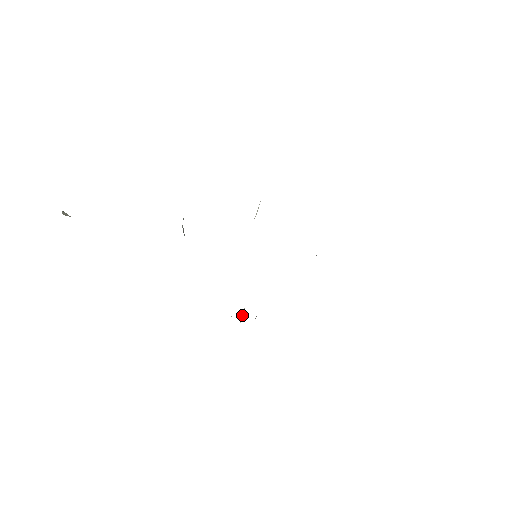
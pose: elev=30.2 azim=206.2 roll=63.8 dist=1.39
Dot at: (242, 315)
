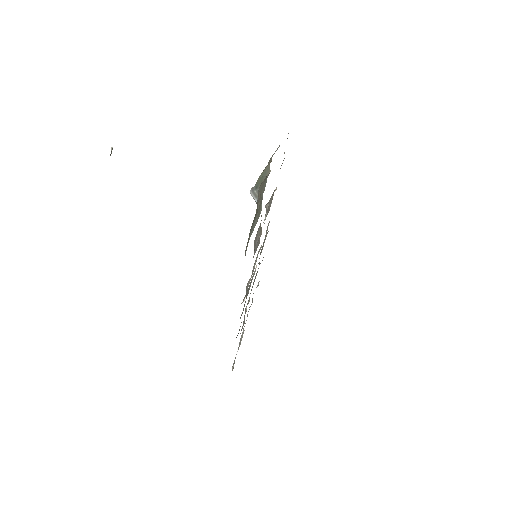
Dot at: occluded
